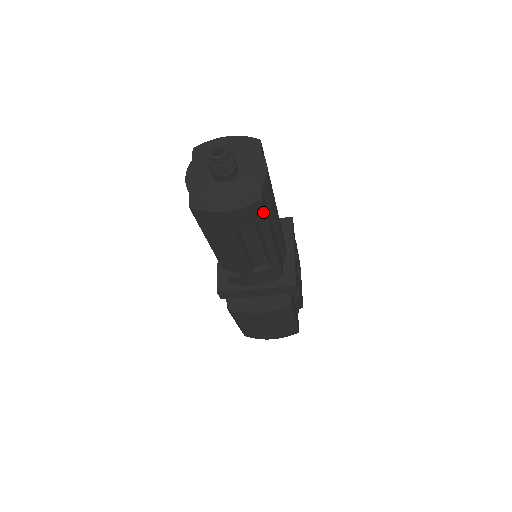
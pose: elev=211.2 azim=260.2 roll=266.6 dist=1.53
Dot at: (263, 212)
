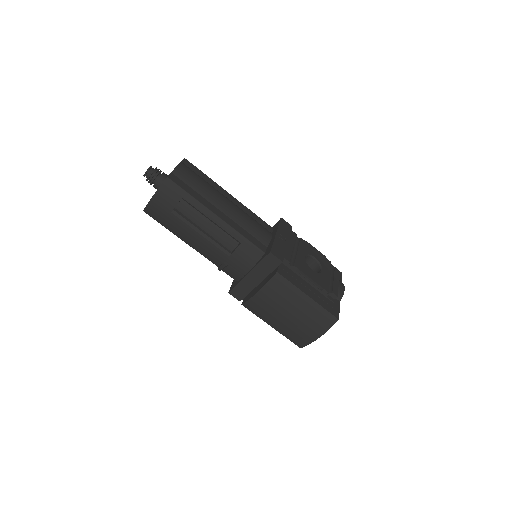
Dot at: (179, 188)
